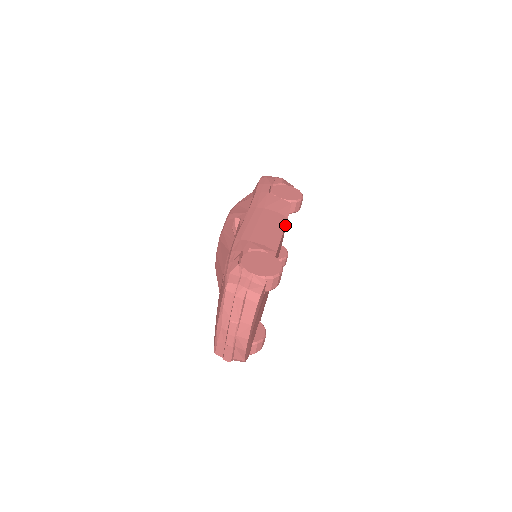
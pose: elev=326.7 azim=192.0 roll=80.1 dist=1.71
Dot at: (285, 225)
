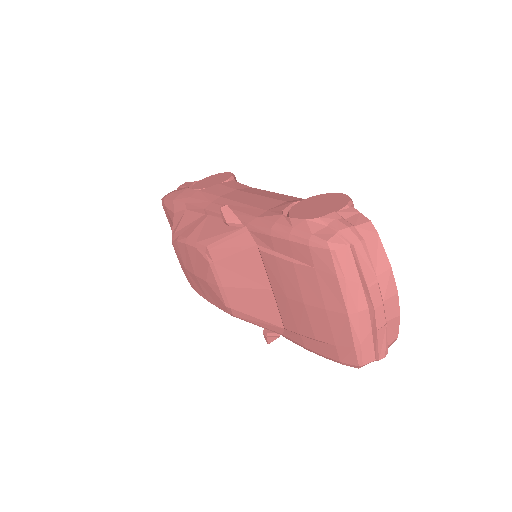
Dot at: (261, 190)
